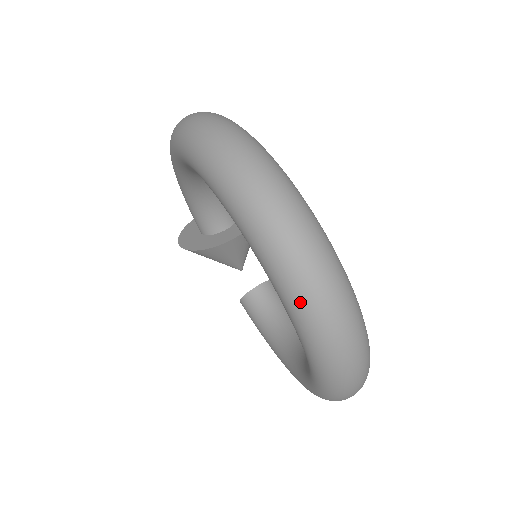
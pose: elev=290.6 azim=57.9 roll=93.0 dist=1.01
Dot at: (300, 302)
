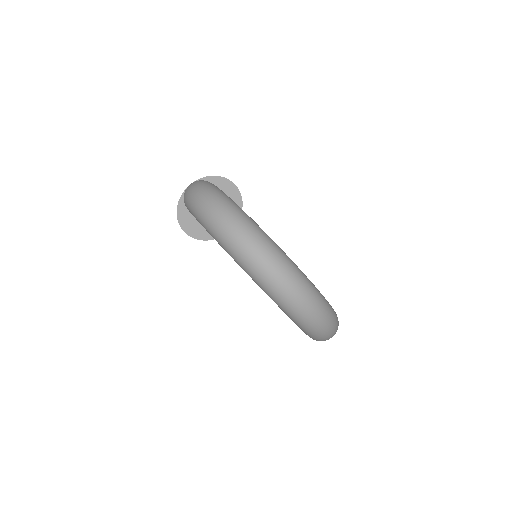
Dot at: (313, 334)
